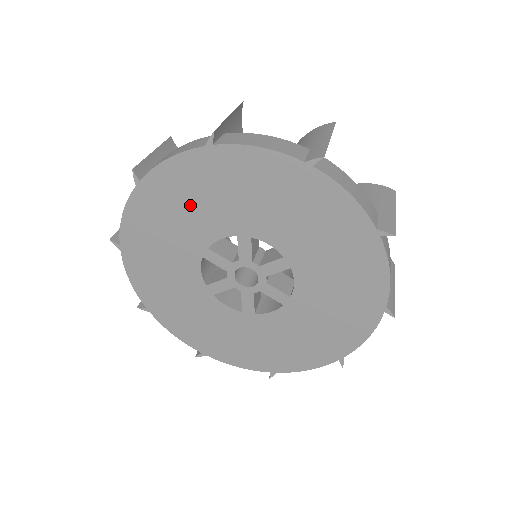
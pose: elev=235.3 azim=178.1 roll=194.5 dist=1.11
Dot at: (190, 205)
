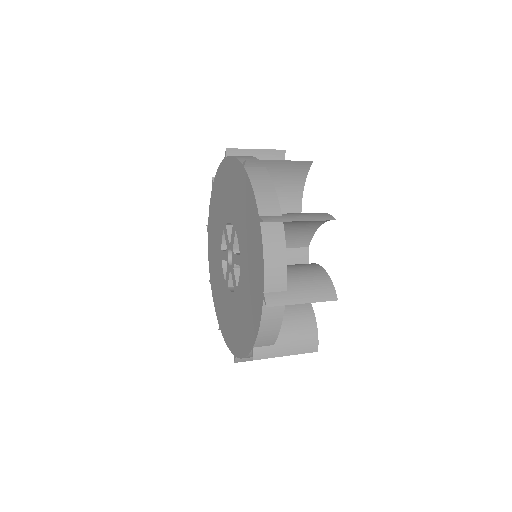
Dot at: (215, 227)
